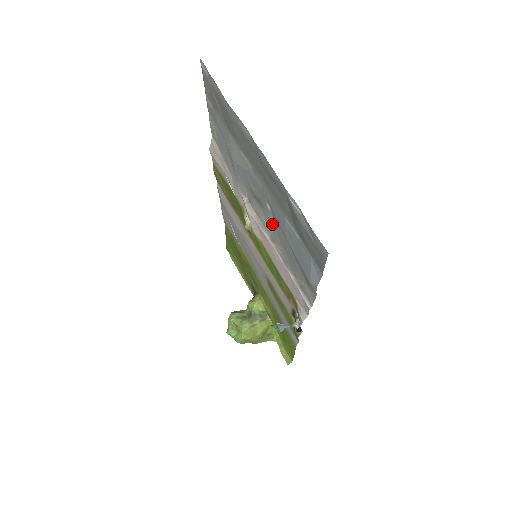
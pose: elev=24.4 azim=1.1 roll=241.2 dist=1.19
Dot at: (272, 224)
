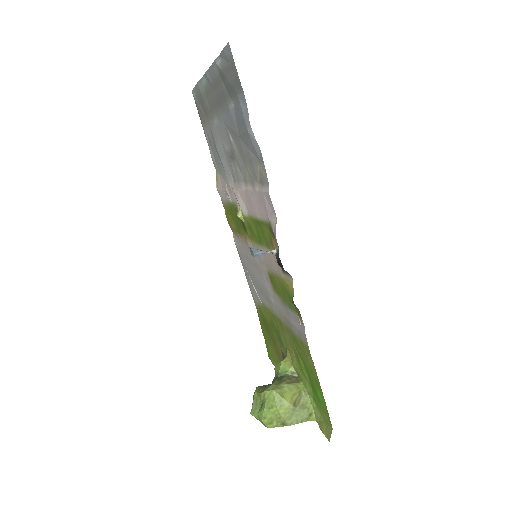
Dot at: (238, 156)
